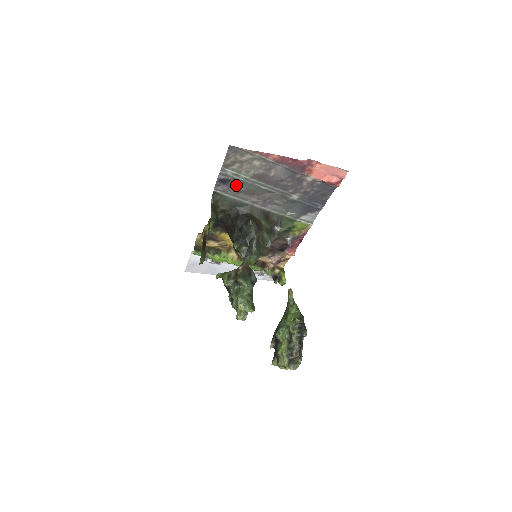
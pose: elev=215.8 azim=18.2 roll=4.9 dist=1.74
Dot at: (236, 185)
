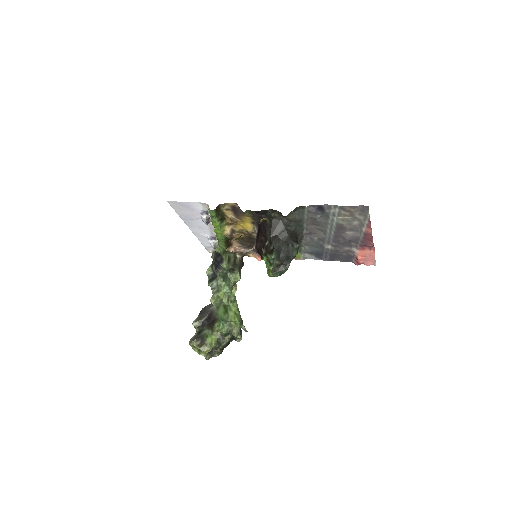
Dot at: (320, 215)
